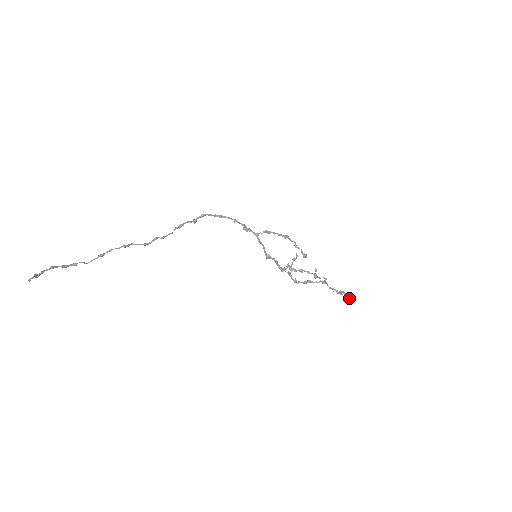
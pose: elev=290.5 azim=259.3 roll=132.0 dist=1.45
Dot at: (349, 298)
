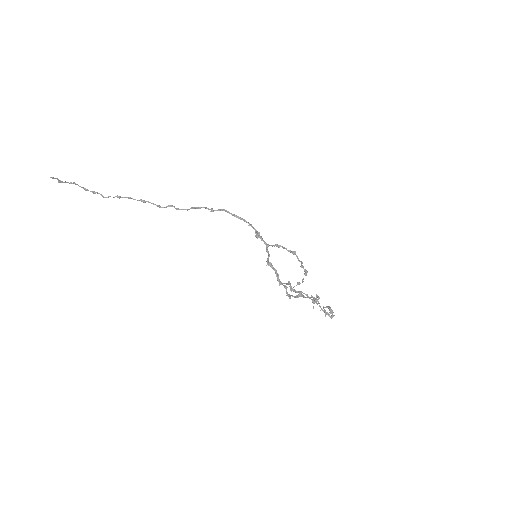
Dot at: occluded
